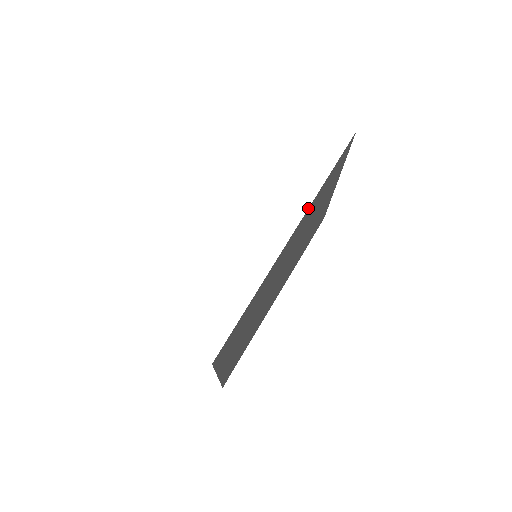
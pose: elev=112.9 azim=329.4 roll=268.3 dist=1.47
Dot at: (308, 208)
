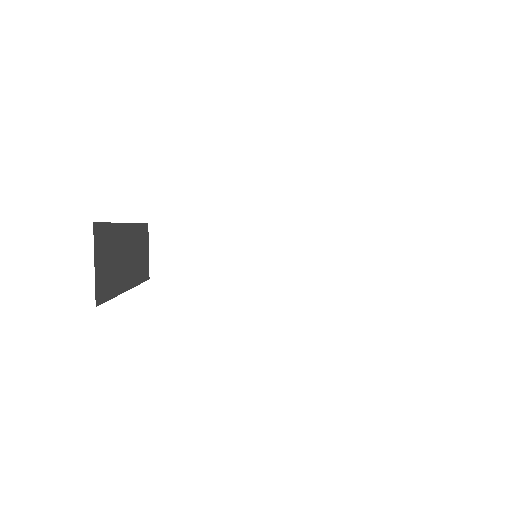
Dot at: occluded
